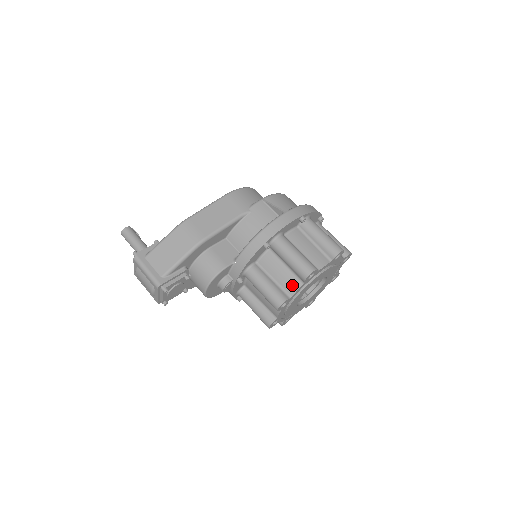
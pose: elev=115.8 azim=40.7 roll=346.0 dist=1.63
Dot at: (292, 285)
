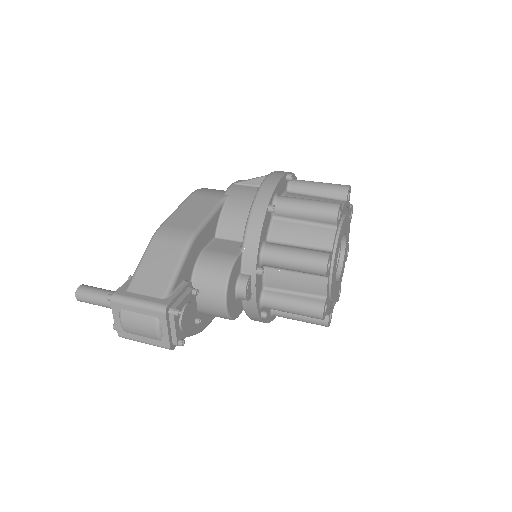
Dot at: (324, 237)
